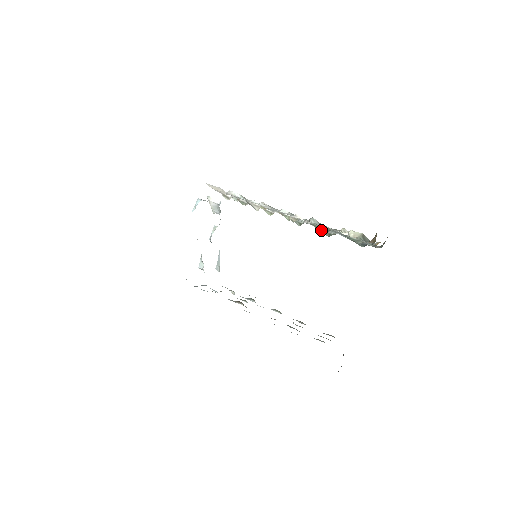
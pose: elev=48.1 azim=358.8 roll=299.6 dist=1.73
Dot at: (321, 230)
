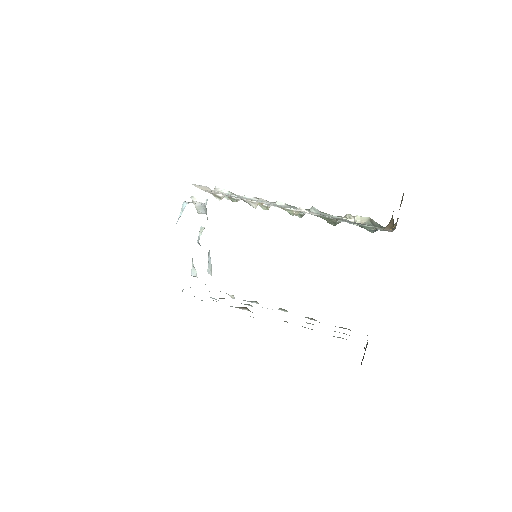
Dot at: (328, 220)
